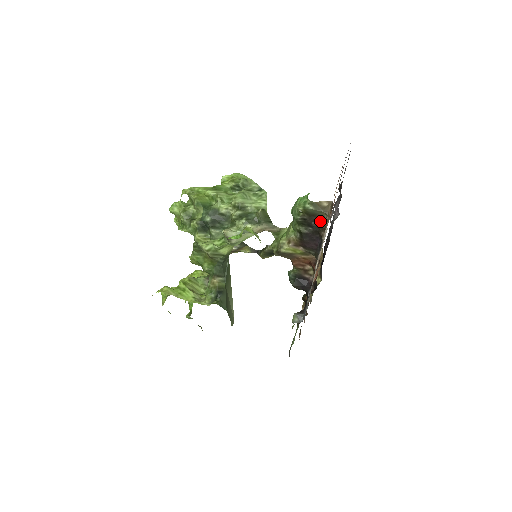
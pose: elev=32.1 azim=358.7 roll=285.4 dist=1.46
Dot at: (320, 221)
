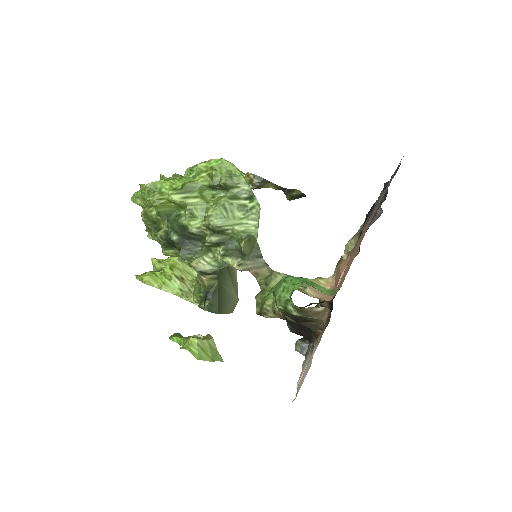
Dot at: (311, 324)
